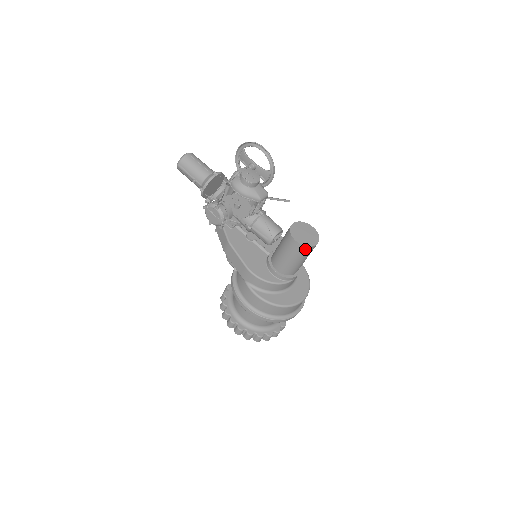
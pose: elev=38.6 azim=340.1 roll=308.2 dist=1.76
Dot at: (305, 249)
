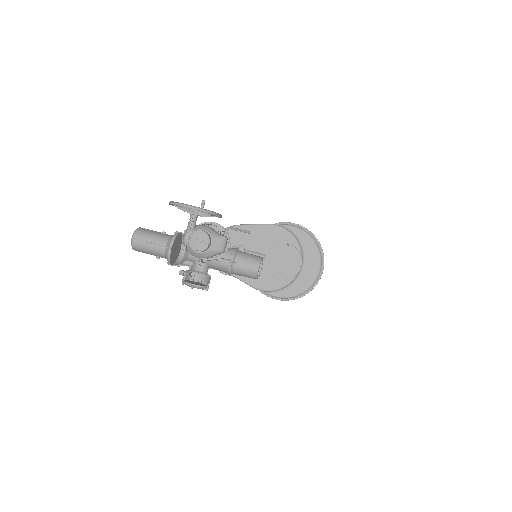
Dot at: (290, 276)
